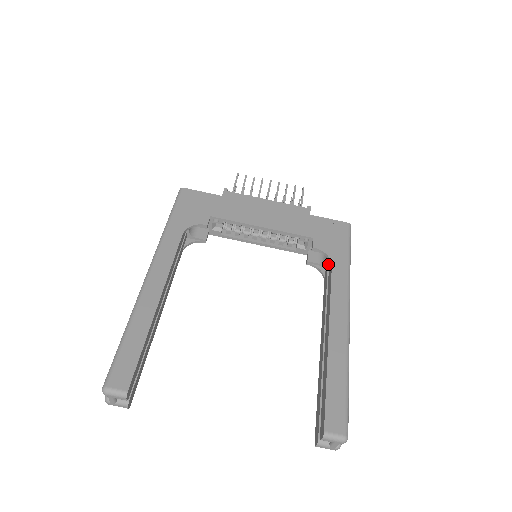
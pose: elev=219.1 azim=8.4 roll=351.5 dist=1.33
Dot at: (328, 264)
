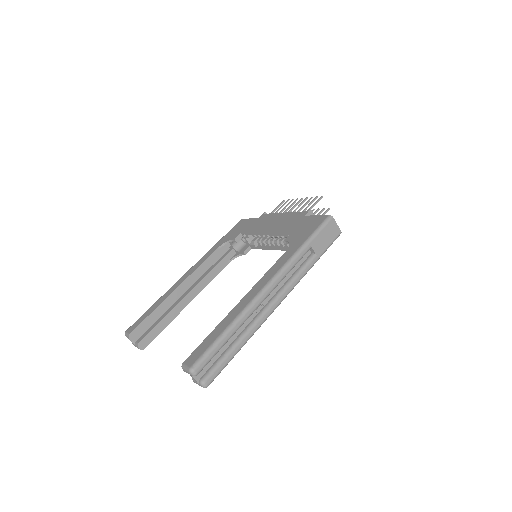
Dot at: occluded
